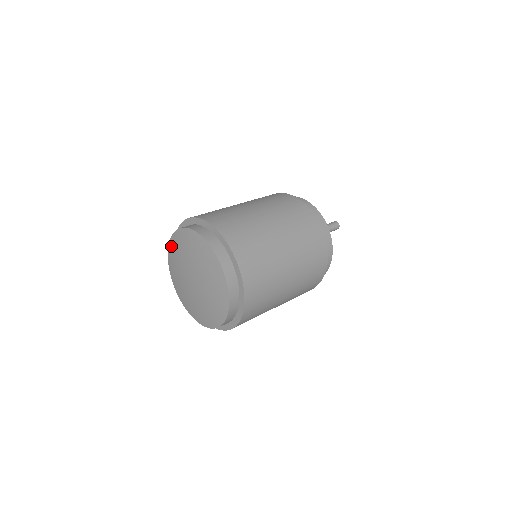
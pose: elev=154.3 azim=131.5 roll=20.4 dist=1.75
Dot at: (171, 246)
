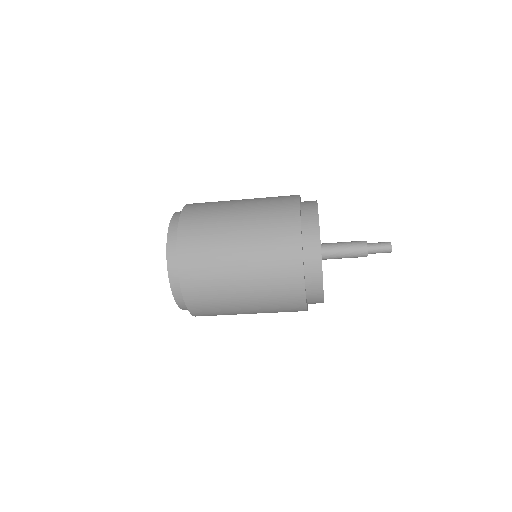
Dot at: occluded
